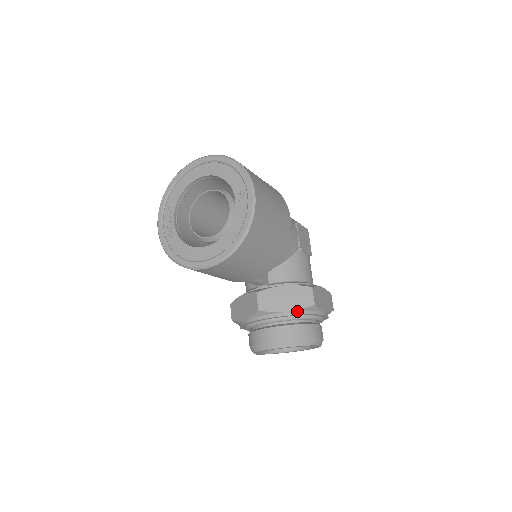
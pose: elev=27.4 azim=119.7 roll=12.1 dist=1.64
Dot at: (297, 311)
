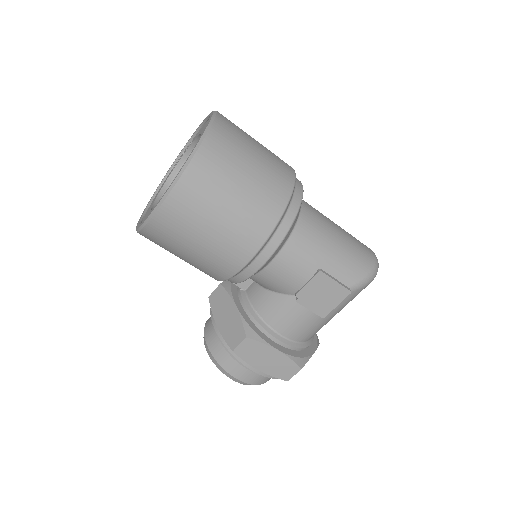
Dot at: (222, 336)
